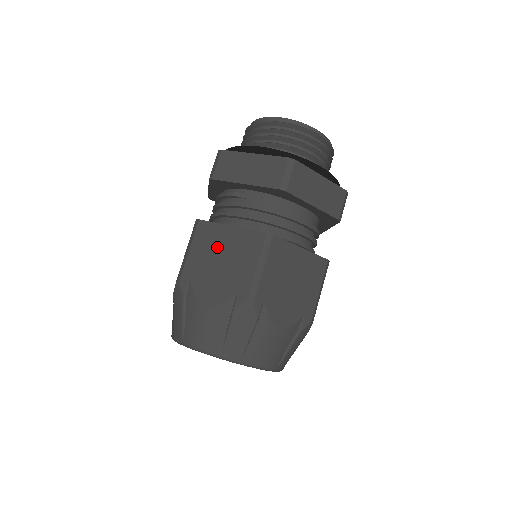
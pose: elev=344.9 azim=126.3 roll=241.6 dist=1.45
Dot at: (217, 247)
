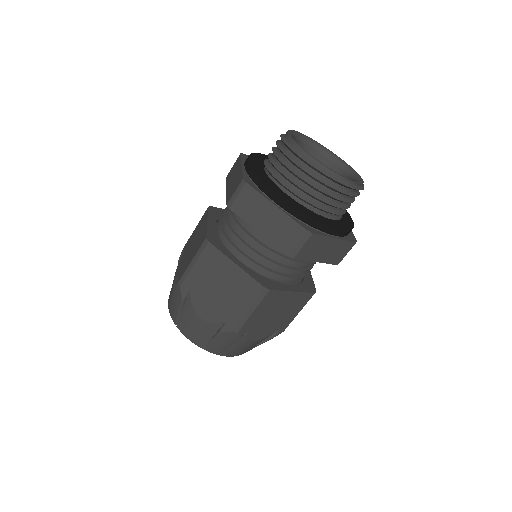
Dot at: (198, 233)
